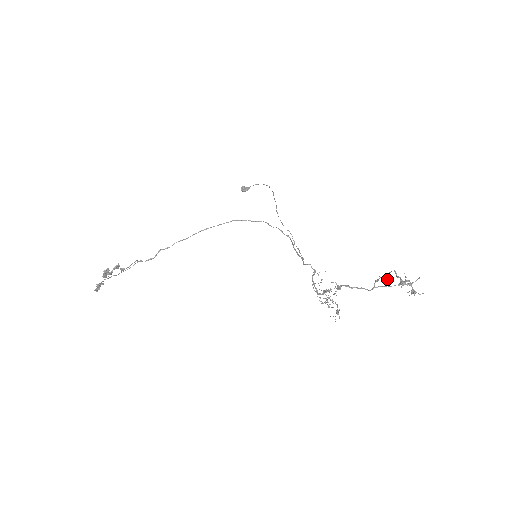
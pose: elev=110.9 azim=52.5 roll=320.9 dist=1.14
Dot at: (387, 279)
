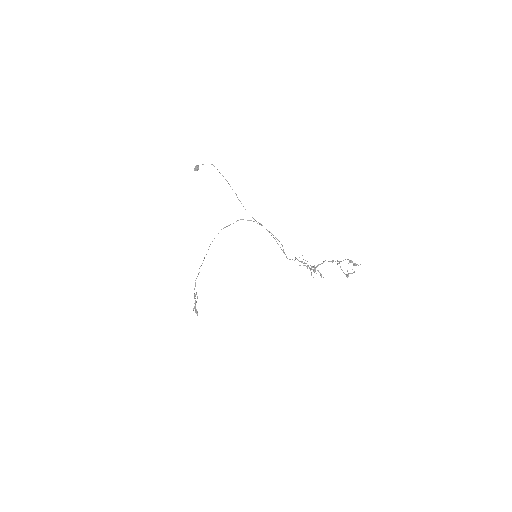
Dot at: occluded
